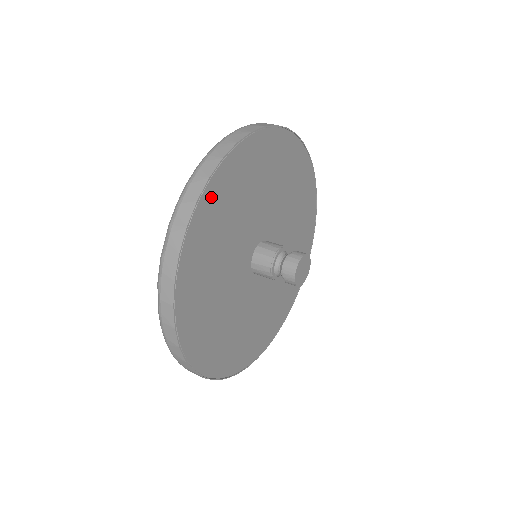
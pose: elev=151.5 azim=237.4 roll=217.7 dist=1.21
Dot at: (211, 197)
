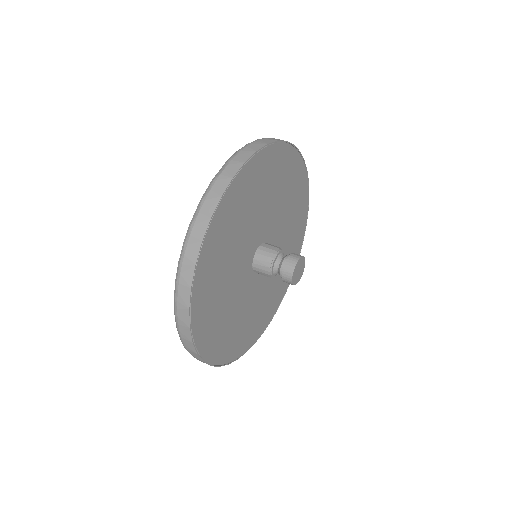
Dot at: (262, 160)
